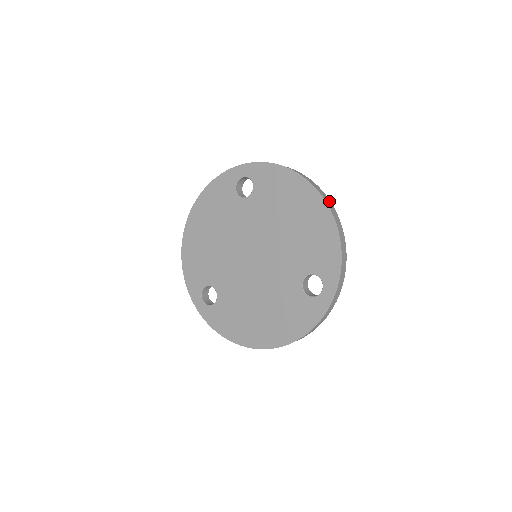
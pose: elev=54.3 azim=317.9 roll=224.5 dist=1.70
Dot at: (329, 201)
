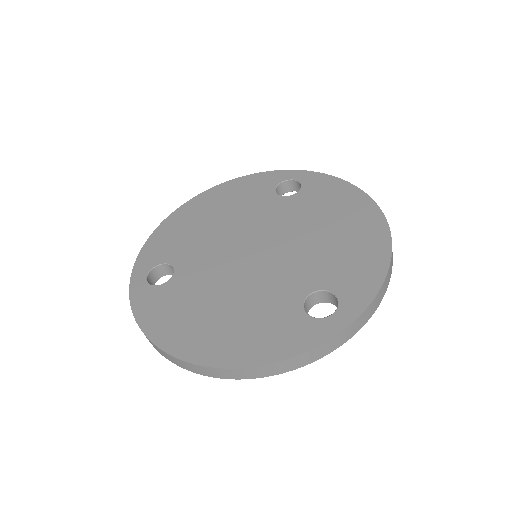
Dot at: occluded
